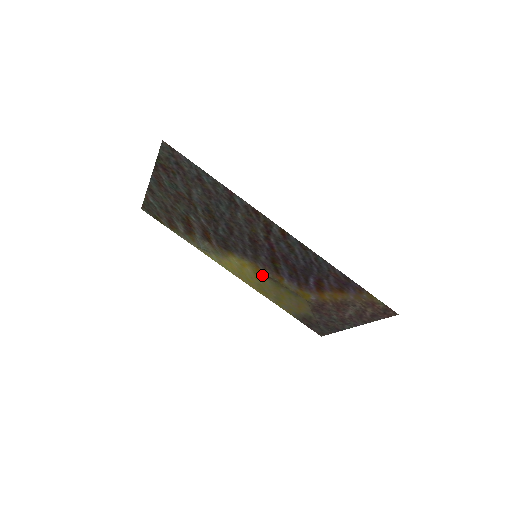
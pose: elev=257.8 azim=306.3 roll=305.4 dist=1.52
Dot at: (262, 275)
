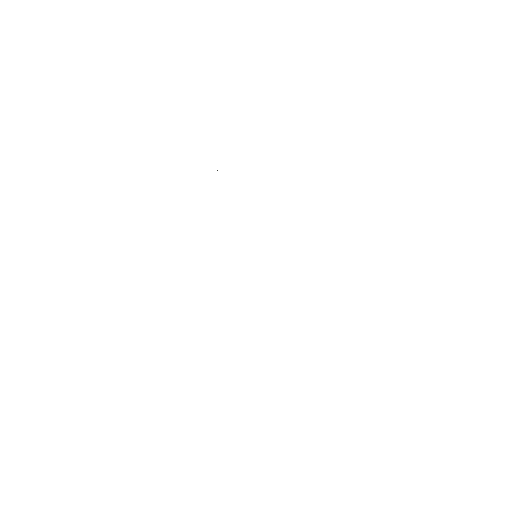
Dot at: occluded
